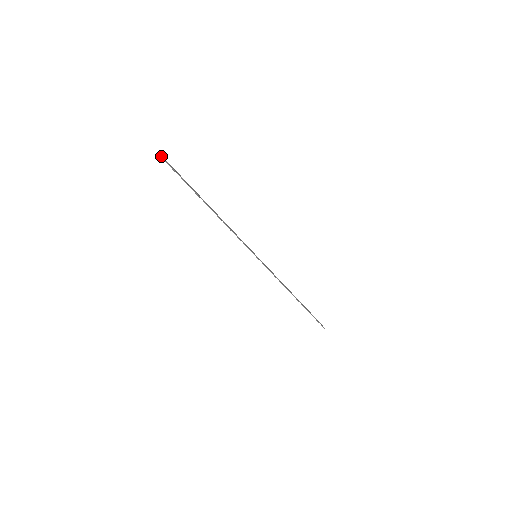
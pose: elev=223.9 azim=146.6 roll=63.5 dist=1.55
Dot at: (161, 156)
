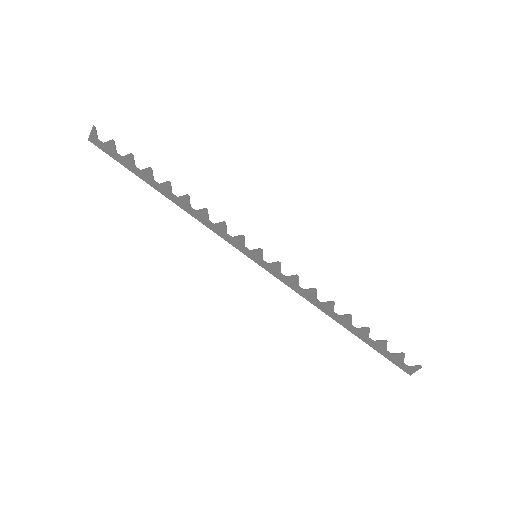
Dot at: (94, 129)
